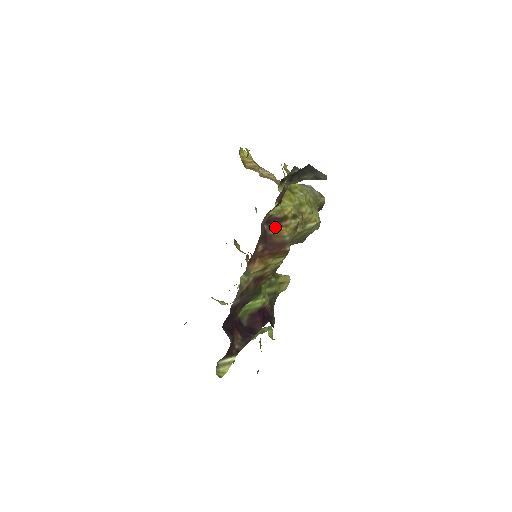
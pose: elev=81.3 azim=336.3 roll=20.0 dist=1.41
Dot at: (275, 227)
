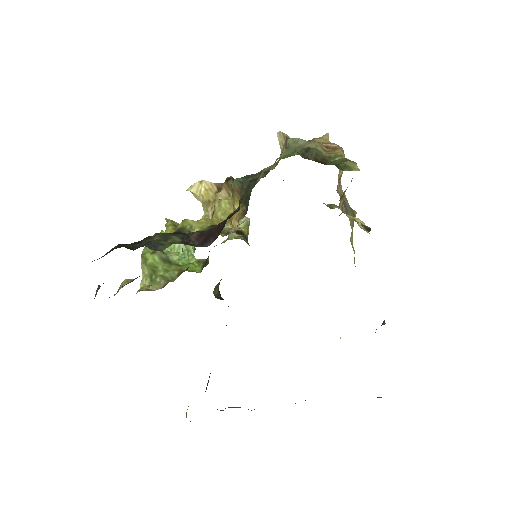
Dot at: occluded
